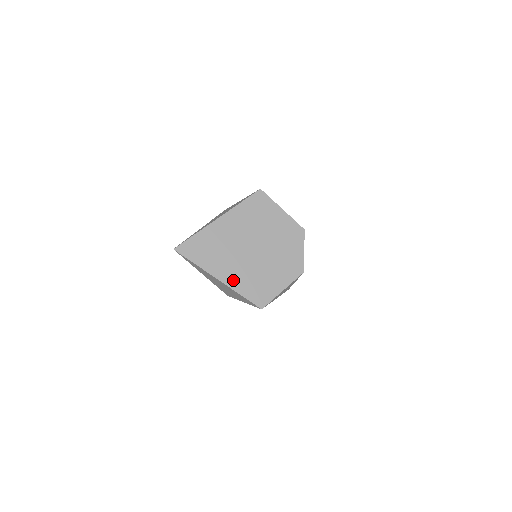
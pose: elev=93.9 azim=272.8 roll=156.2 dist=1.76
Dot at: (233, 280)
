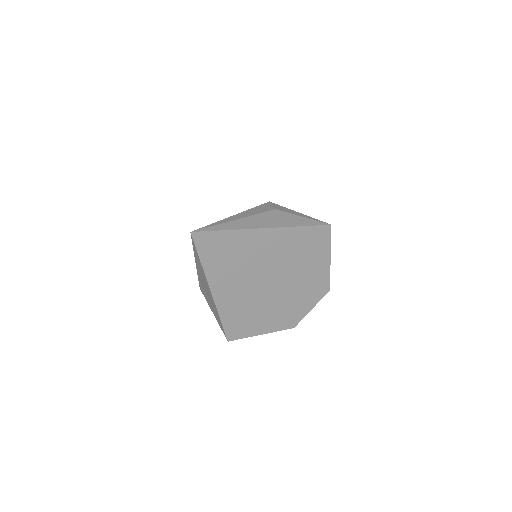
Dot at: (225, 300)
